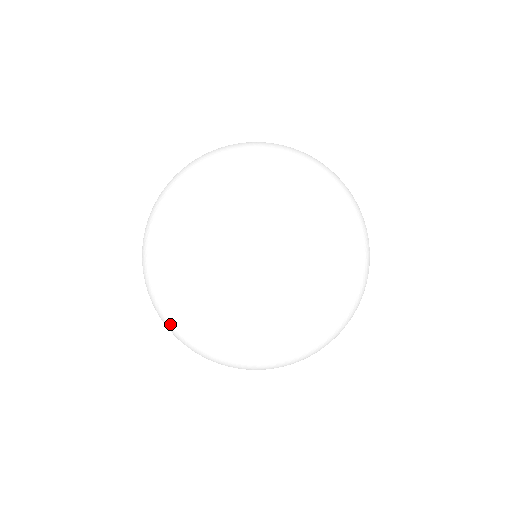
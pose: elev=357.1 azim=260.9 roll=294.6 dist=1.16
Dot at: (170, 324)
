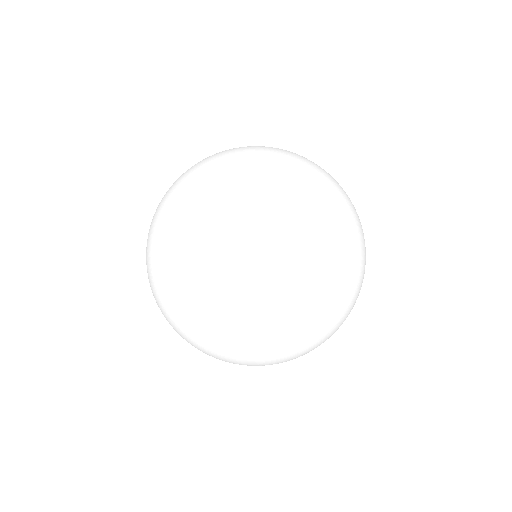
Dot at: occluded
